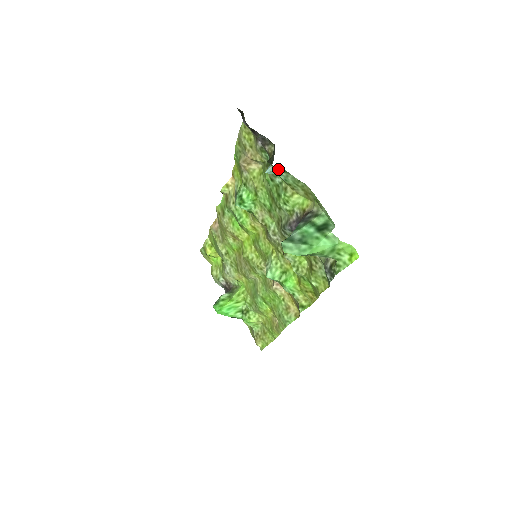
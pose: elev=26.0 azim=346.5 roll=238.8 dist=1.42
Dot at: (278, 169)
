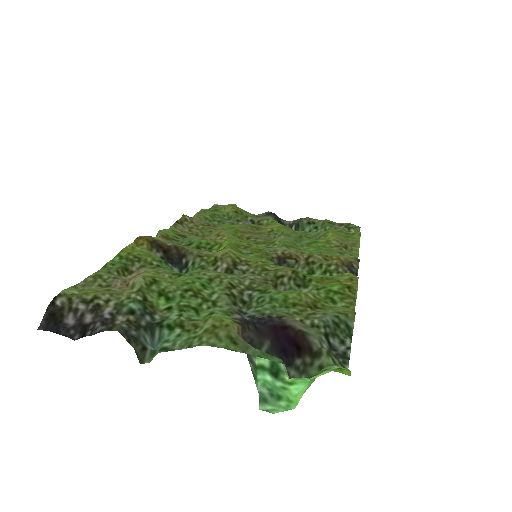
Dot at: (157, 350)
